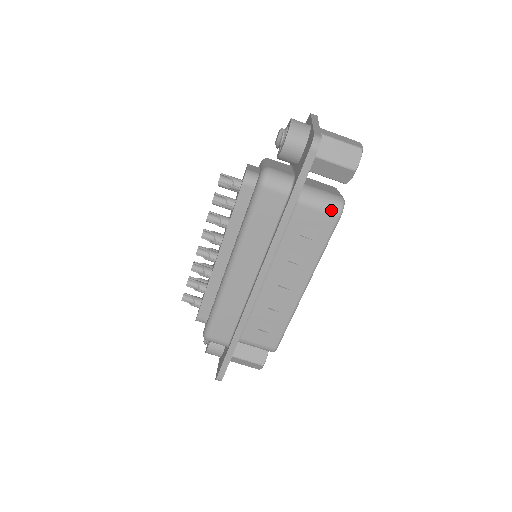
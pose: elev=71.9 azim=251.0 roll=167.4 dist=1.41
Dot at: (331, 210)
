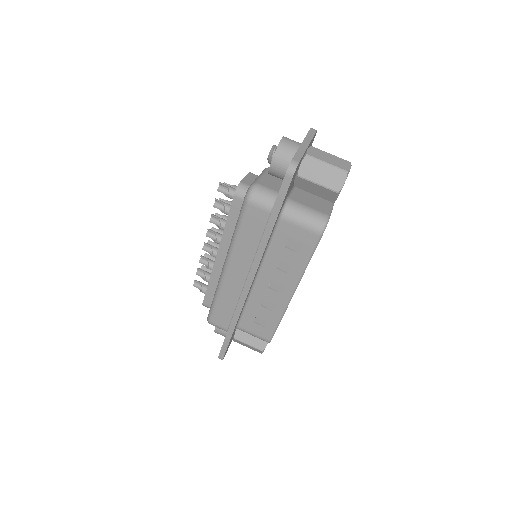
Dot at: (313, 228)
